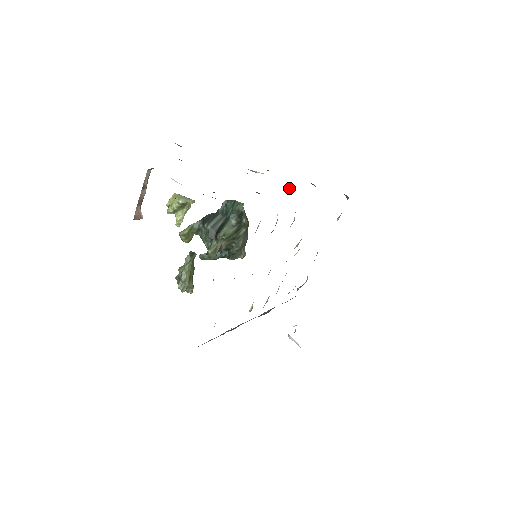
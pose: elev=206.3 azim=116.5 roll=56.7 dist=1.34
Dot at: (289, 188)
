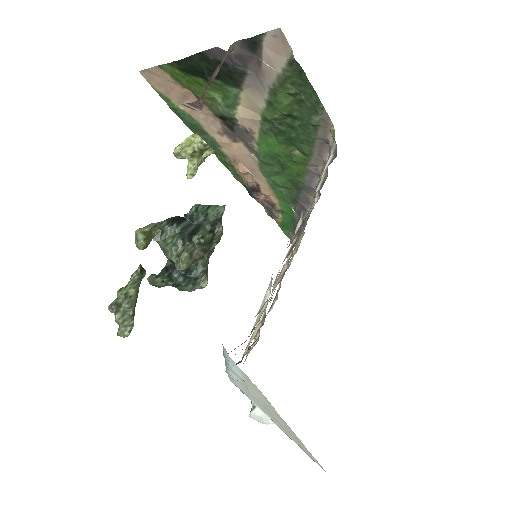
Dot at: (284, 189)
